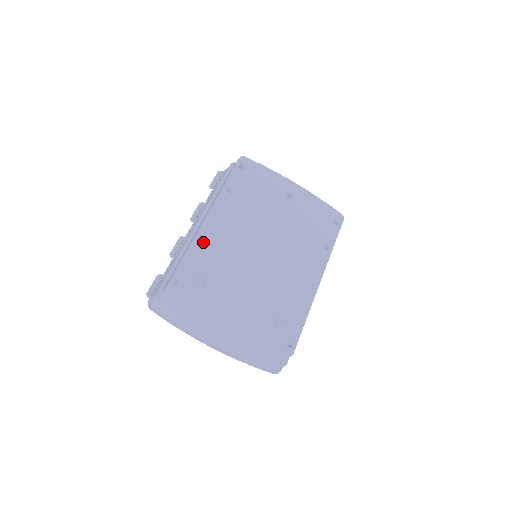
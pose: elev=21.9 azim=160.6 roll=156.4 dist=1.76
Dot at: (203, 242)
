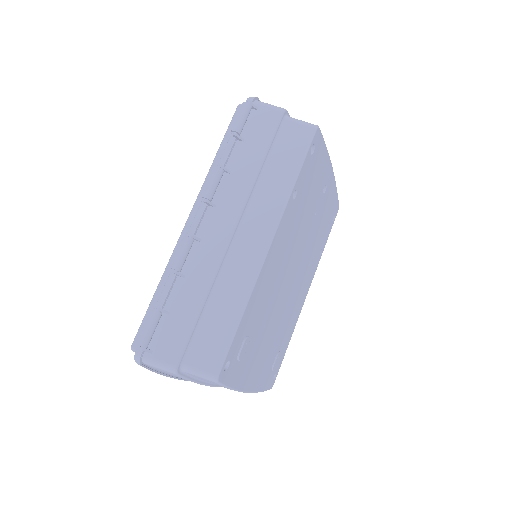
Dot at: (258, 290)
